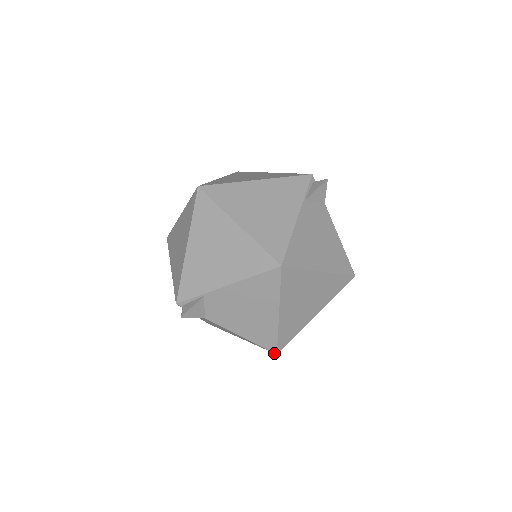
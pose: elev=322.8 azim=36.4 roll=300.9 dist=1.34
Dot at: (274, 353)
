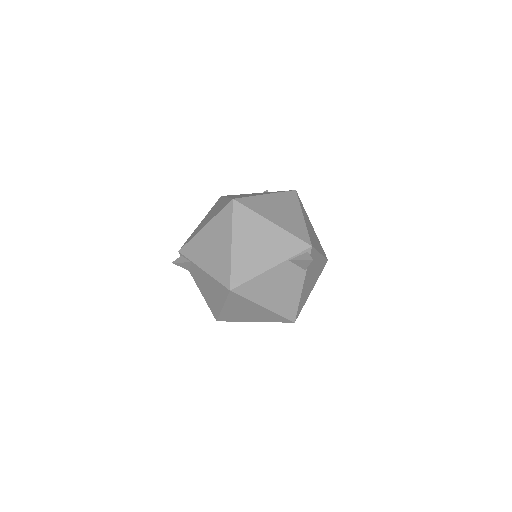
Dot at: (216, 319)
